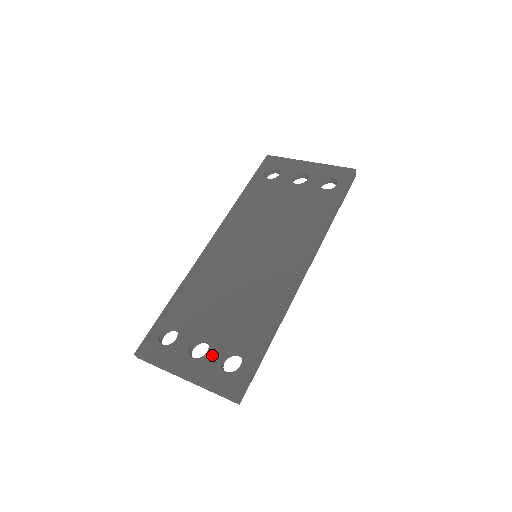
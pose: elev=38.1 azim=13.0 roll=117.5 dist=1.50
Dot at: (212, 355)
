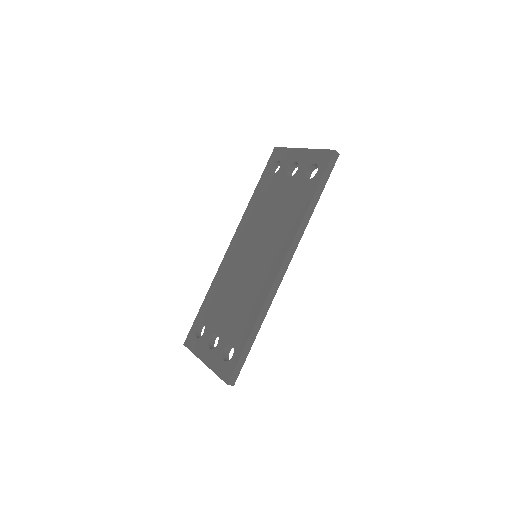
Dot at: (219, 347)
